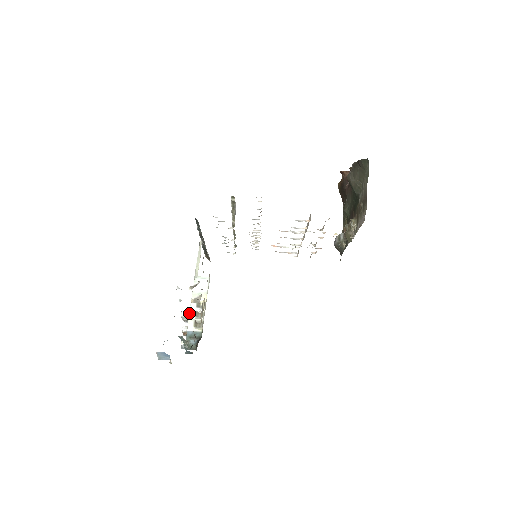
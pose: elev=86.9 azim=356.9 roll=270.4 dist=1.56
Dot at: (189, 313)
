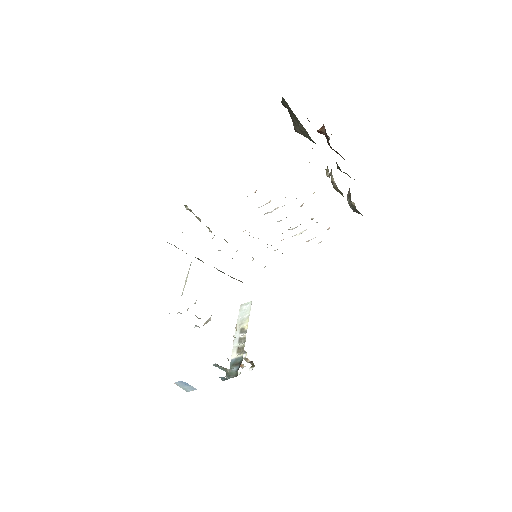
Dot at: (233, 342)
